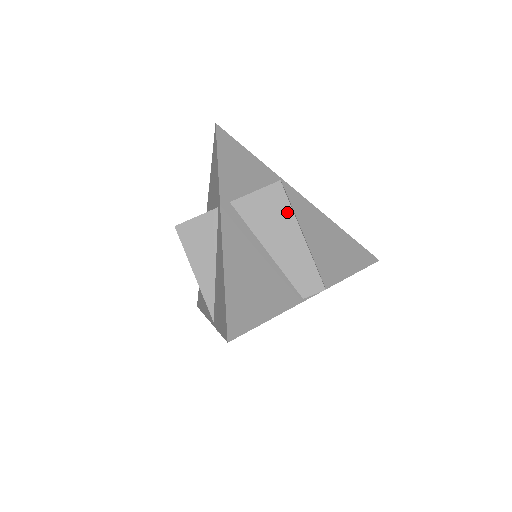
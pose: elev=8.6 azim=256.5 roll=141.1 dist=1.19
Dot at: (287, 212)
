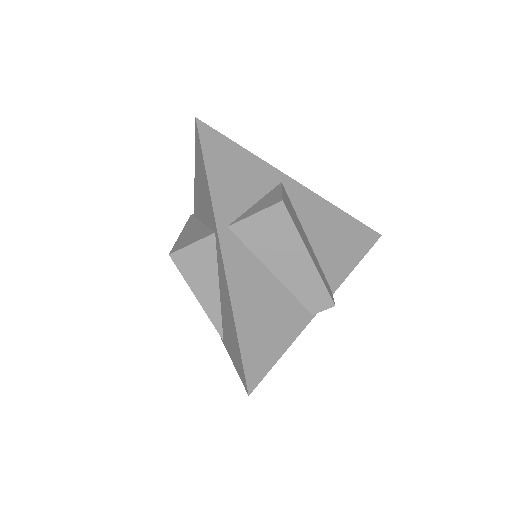
Dot at: (292, 234)
